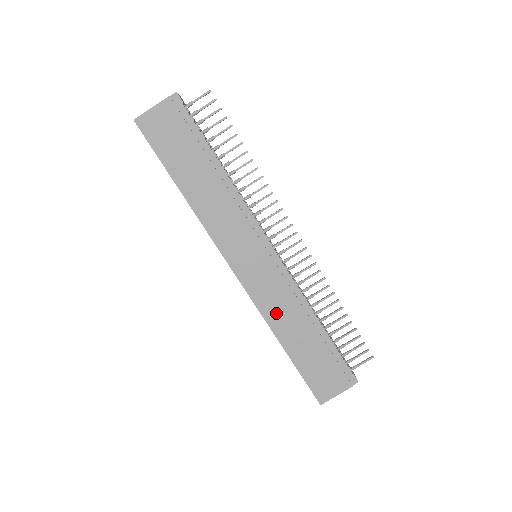
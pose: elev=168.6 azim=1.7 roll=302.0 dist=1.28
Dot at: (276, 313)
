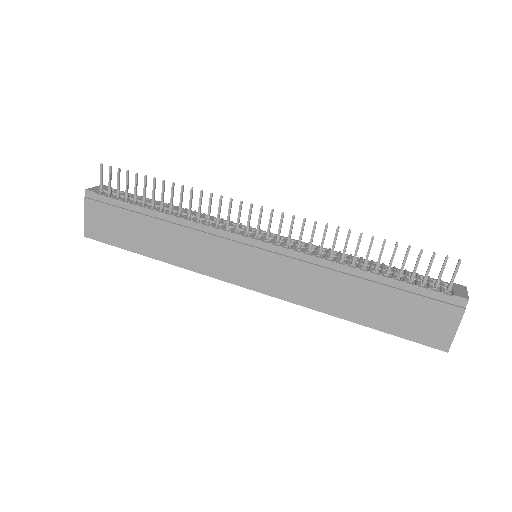
Dot at: (313, 295)
